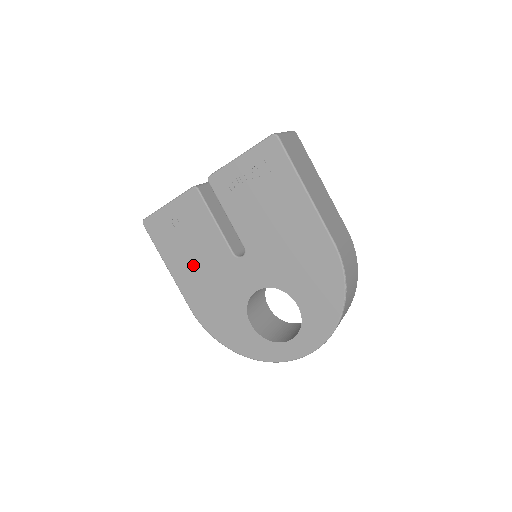
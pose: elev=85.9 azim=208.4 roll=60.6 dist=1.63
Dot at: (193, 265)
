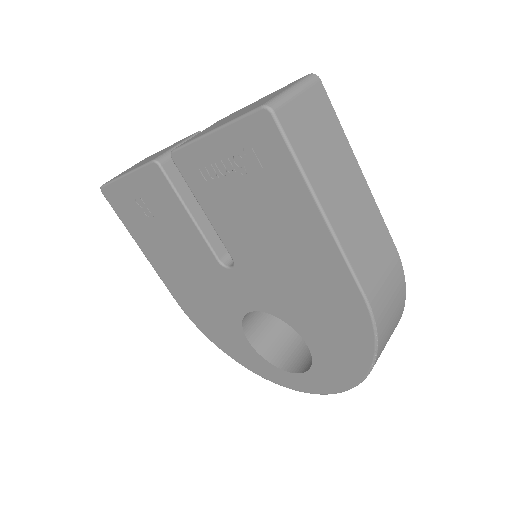
Dot at: (170, 257)
